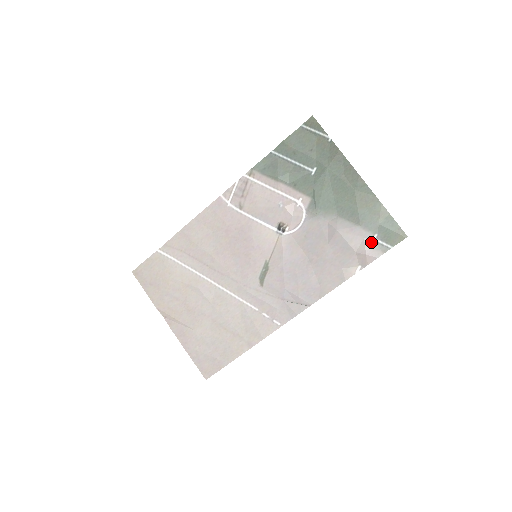
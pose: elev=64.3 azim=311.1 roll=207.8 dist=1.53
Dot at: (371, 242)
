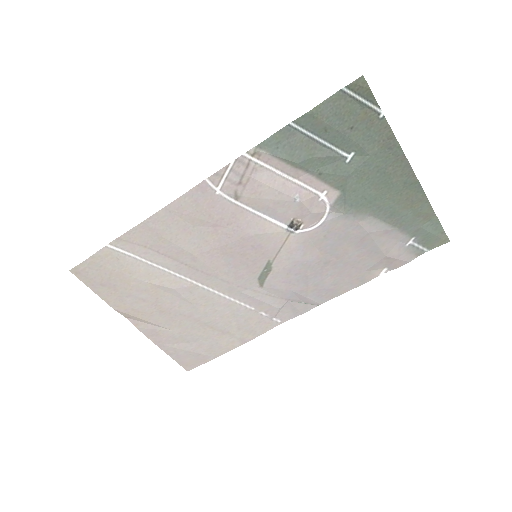
Dot at: (406, 245)
